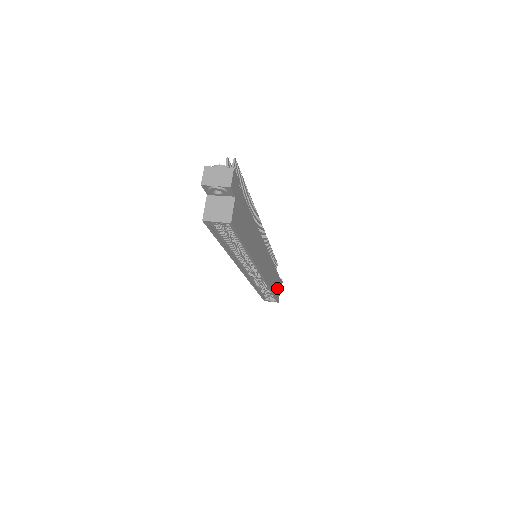
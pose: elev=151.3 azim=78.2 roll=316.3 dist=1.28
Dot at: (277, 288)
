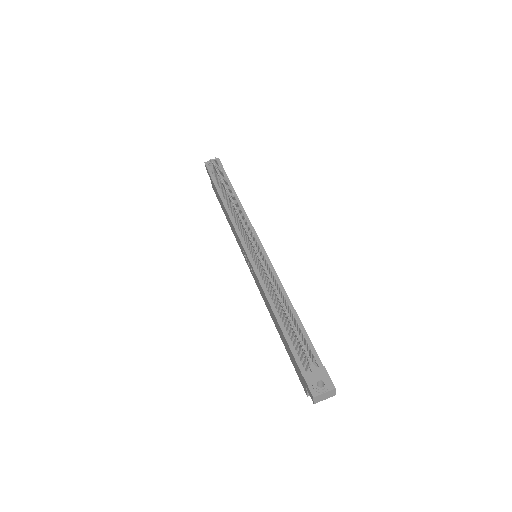
Dot at: occluded
